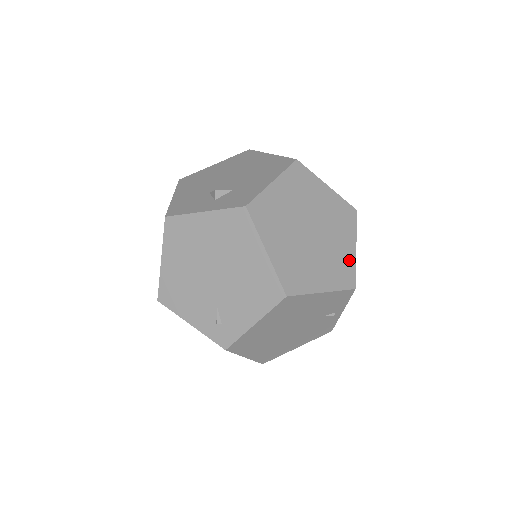
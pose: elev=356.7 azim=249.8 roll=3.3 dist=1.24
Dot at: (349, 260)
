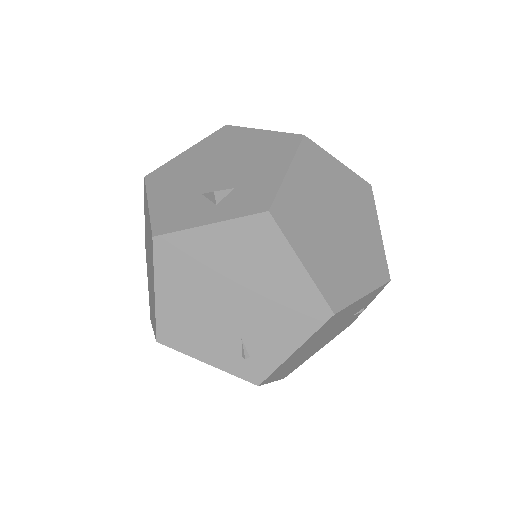
Dot at: (378, 248)
